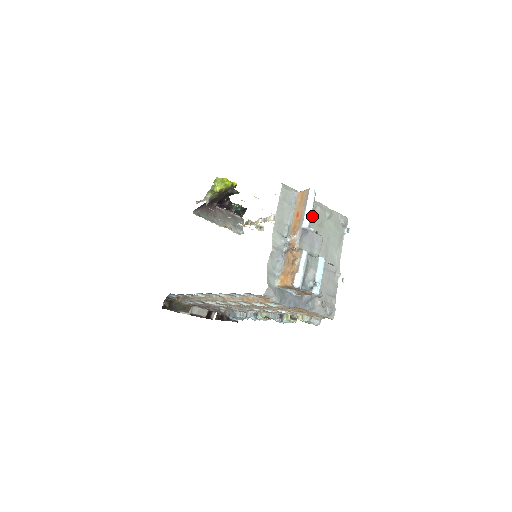
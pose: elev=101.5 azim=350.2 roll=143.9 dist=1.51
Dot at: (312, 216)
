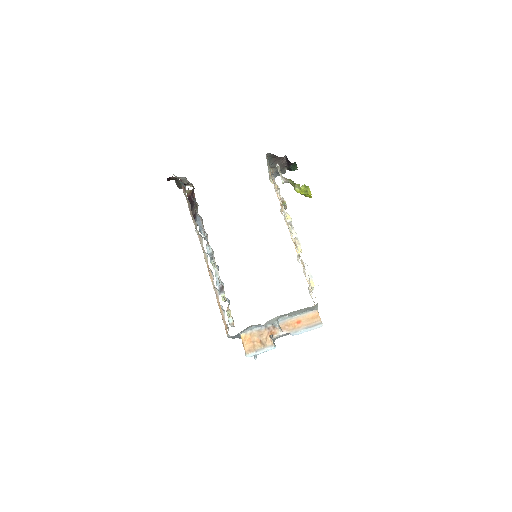
Dot at: occluded
